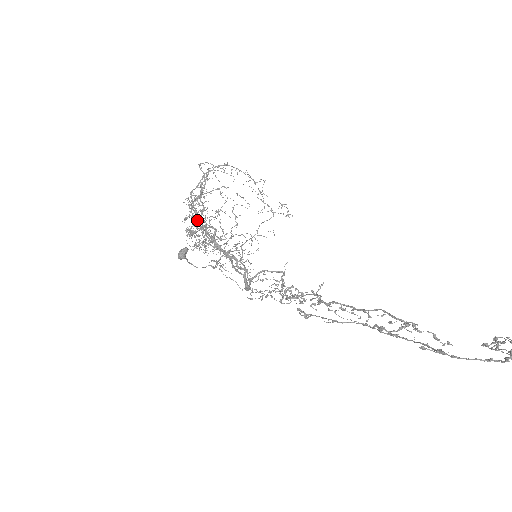
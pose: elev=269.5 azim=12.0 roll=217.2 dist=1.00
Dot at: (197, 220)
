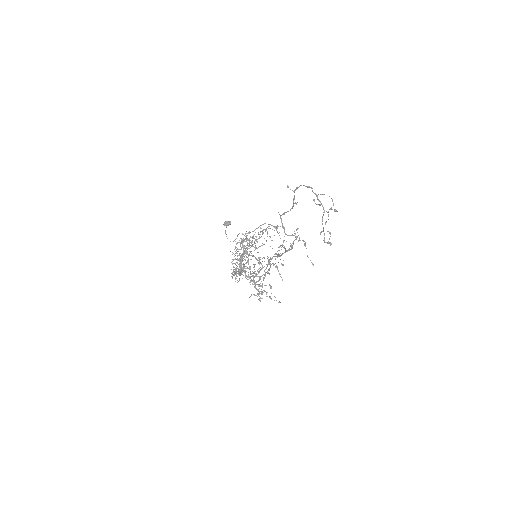
Dot at: occluded
